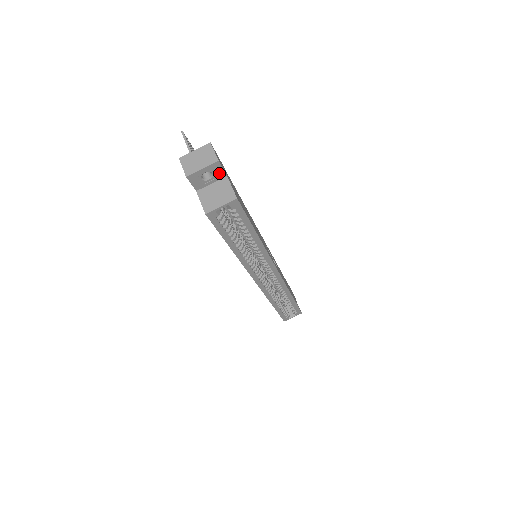
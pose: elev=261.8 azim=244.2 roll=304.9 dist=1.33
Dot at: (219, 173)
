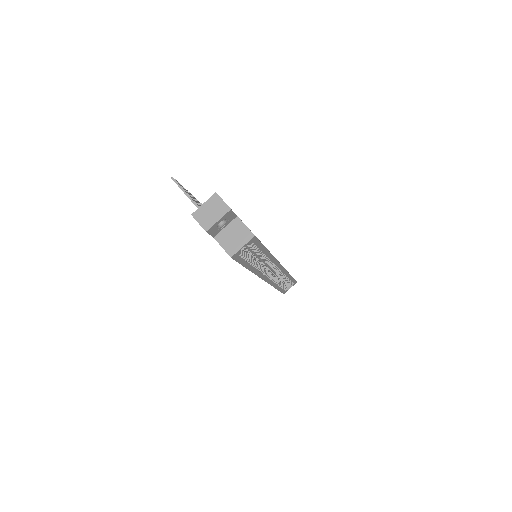
Dot at: (231, 217)
